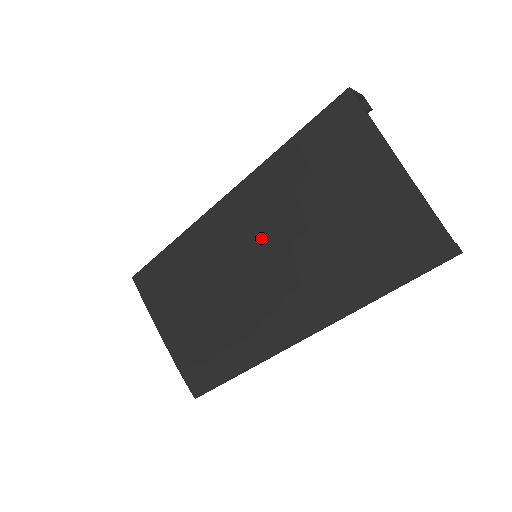
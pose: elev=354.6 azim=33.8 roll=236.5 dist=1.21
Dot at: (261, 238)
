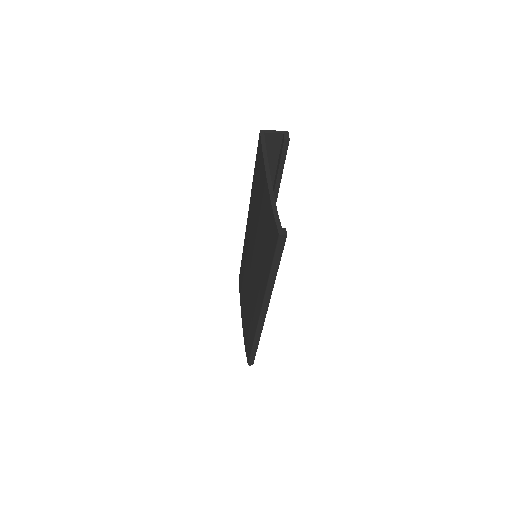
Dot at: (251, 242)
